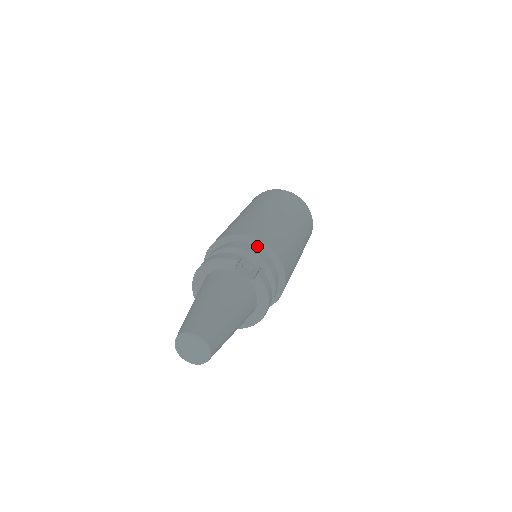
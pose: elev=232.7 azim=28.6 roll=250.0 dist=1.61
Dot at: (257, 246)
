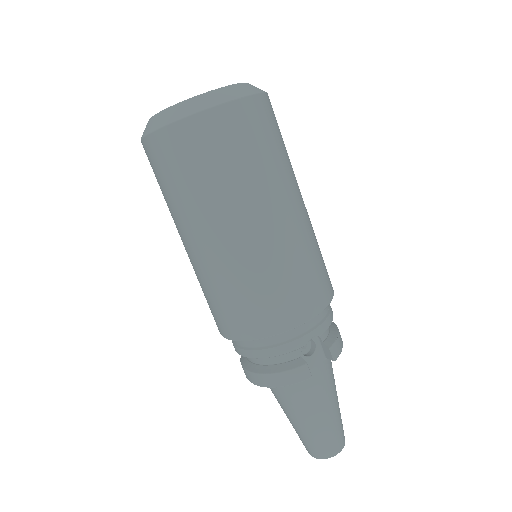
Dot at: occluded
